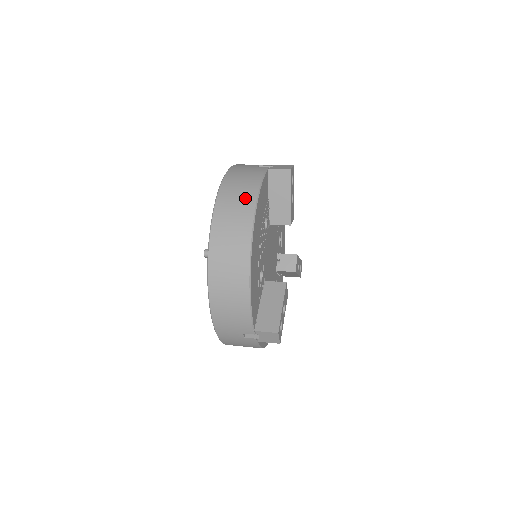
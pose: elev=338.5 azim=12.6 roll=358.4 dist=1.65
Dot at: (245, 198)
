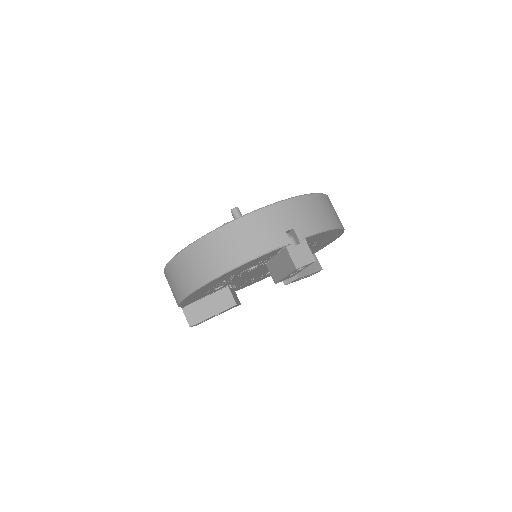
Dot at: (227, 258)
